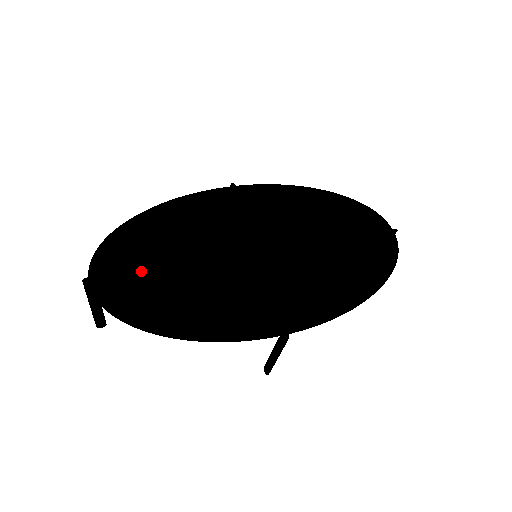
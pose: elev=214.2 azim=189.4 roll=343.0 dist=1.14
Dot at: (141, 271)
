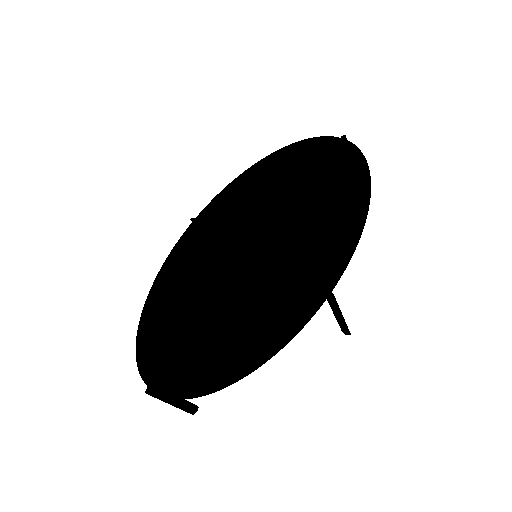
Dot at: (181, 347)
